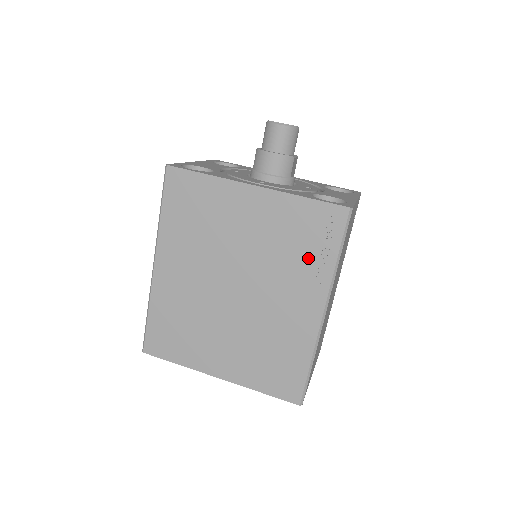
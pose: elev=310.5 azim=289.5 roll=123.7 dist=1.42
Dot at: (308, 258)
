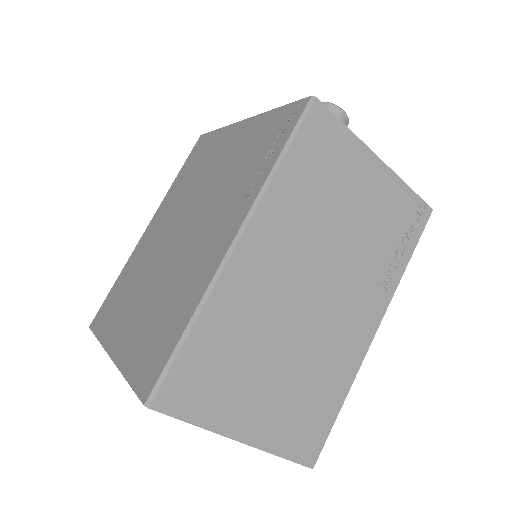
Dot at: (251, 172)
